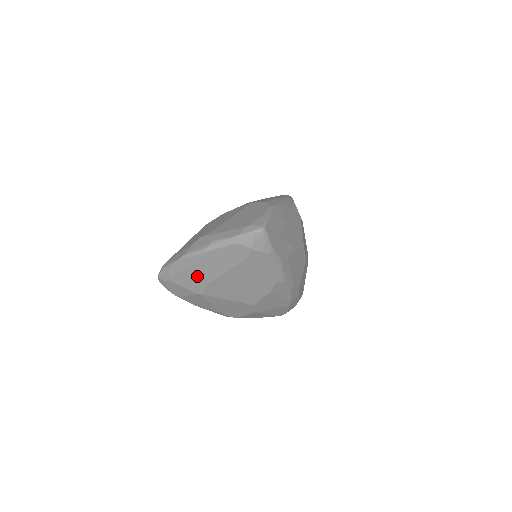
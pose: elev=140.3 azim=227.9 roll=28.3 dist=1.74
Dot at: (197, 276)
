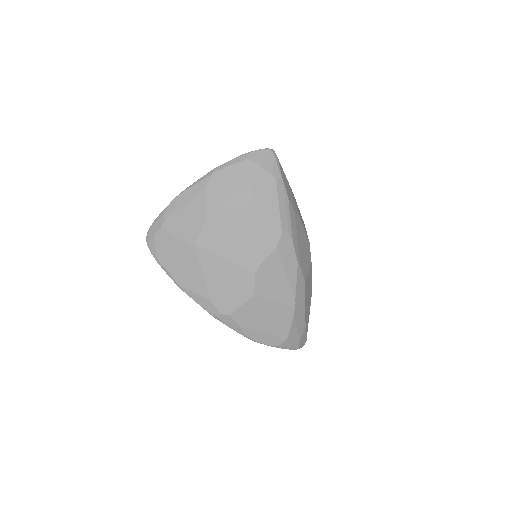
Dot at: (195, 213)
